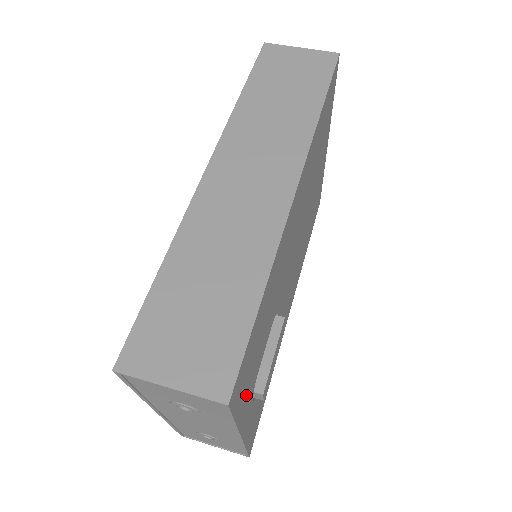
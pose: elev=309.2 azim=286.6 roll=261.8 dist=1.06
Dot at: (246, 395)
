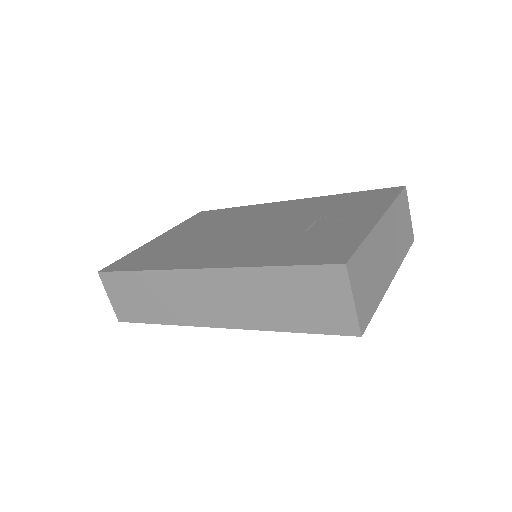
Dot at: occluded
